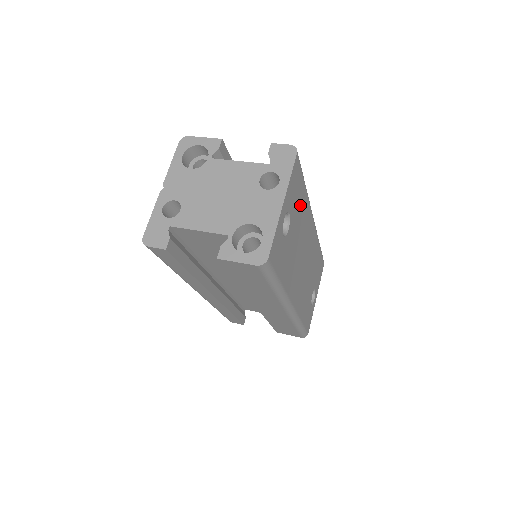
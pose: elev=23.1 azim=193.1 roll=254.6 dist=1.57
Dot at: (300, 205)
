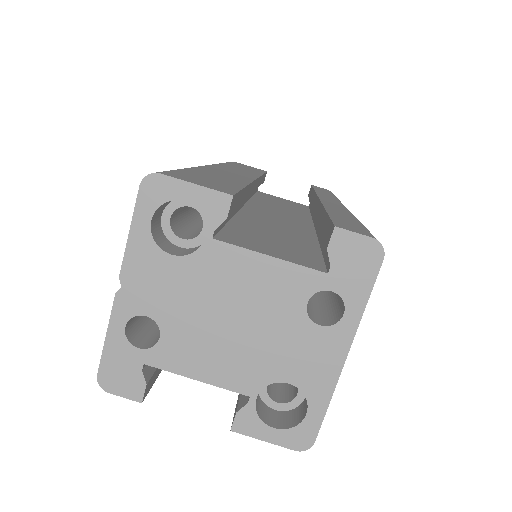
Dot at: occluded
